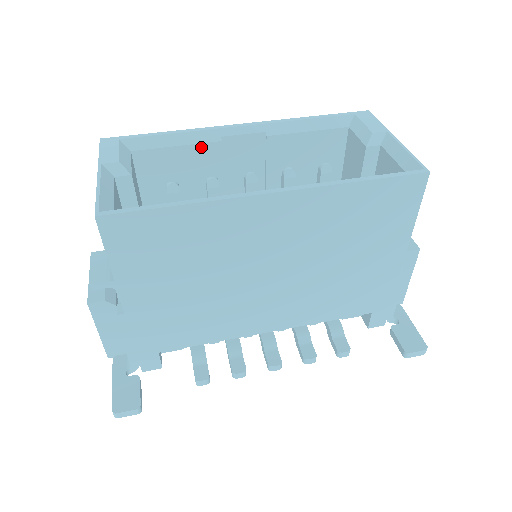
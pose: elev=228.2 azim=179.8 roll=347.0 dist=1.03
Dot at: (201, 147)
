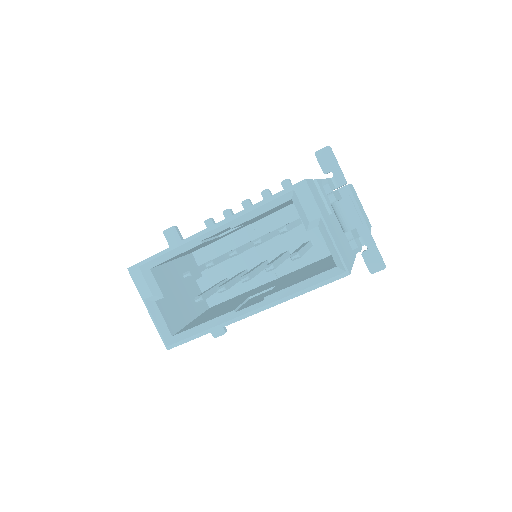
Dot at: occluded
